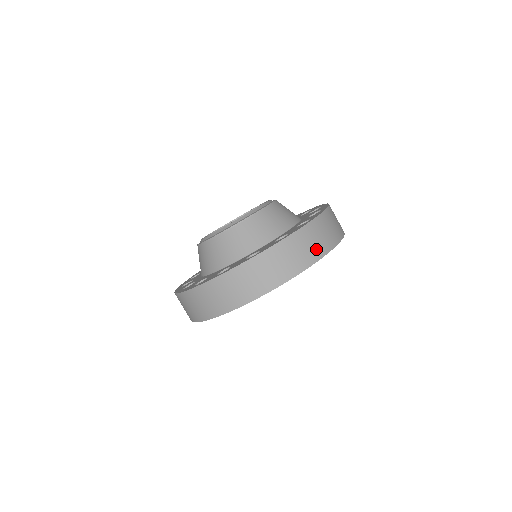
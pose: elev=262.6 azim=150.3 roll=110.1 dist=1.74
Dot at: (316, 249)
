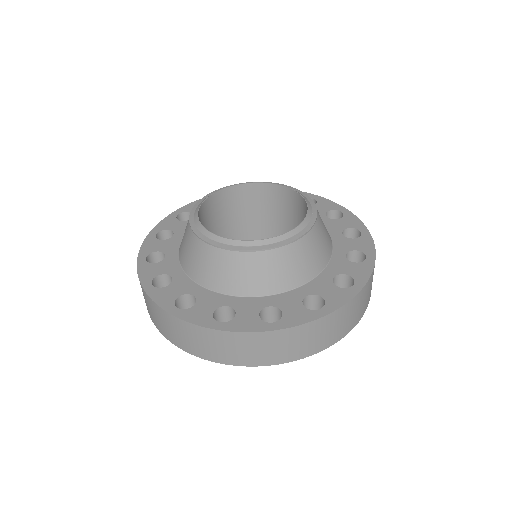
Dot at: (344, 328)
